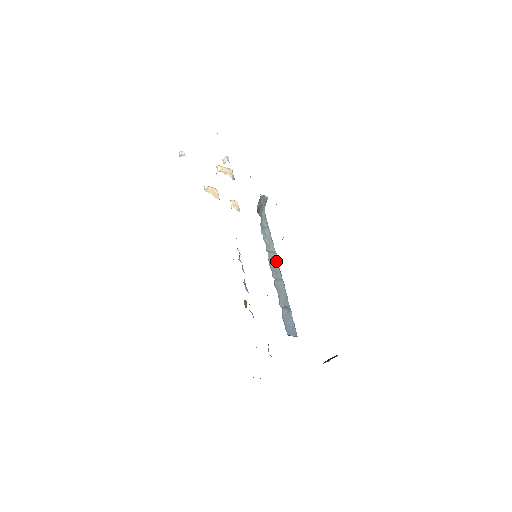
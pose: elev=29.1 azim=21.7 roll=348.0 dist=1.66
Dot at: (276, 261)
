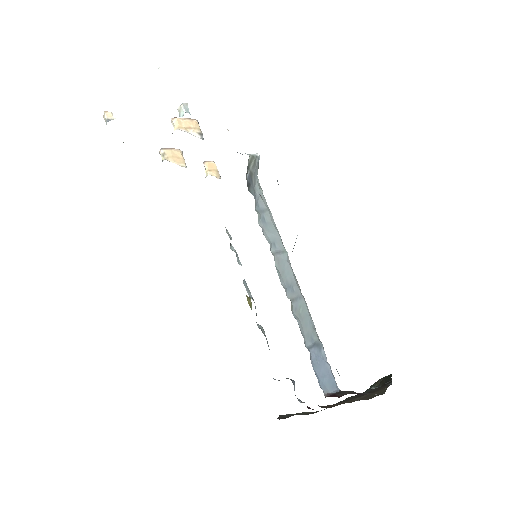
Dot at: (288, 266)
